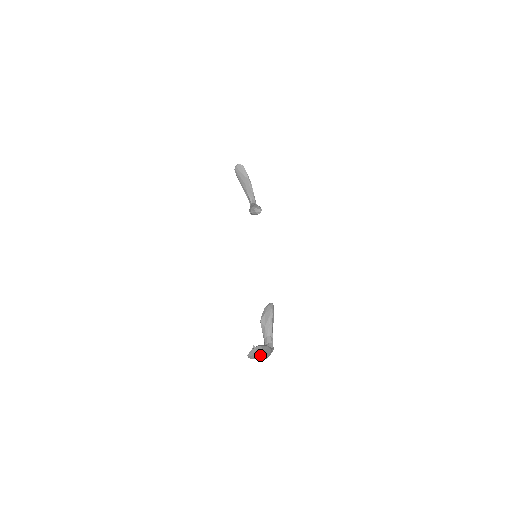
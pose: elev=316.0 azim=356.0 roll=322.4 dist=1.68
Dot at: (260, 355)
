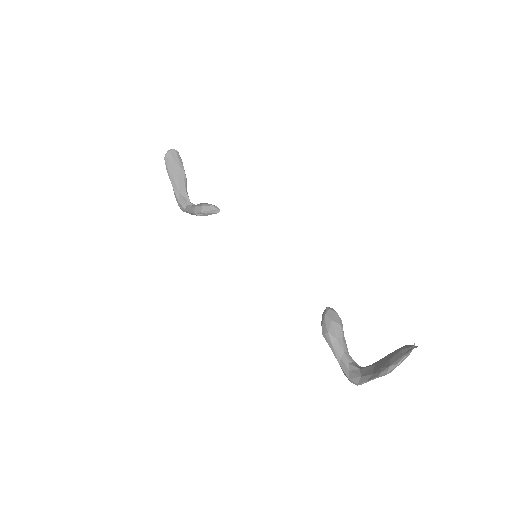
Dot at: occluded
